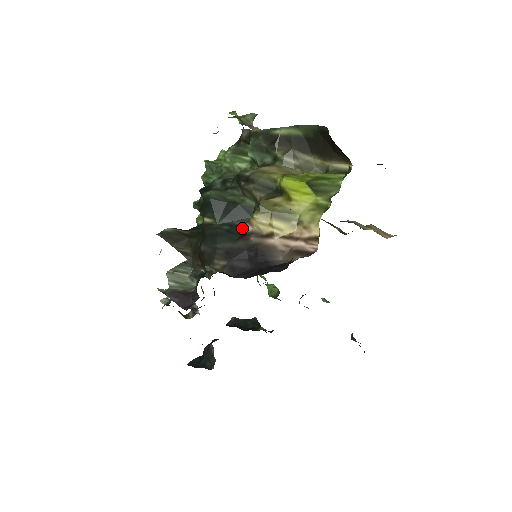
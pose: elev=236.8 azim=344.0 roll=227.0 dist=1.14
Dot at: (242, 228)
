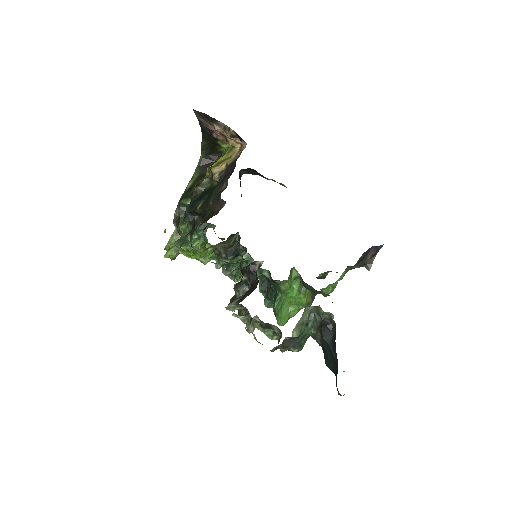
Dot at: occluded
